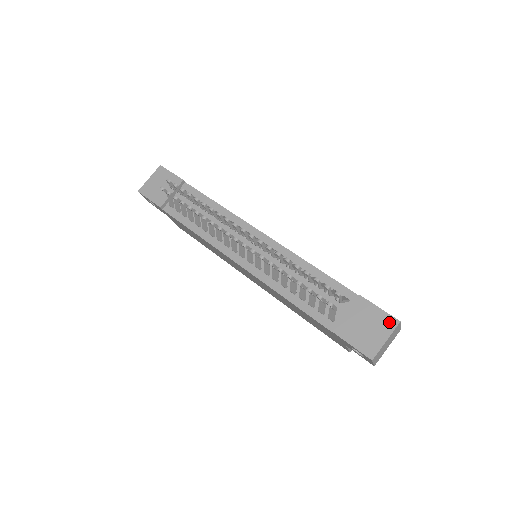
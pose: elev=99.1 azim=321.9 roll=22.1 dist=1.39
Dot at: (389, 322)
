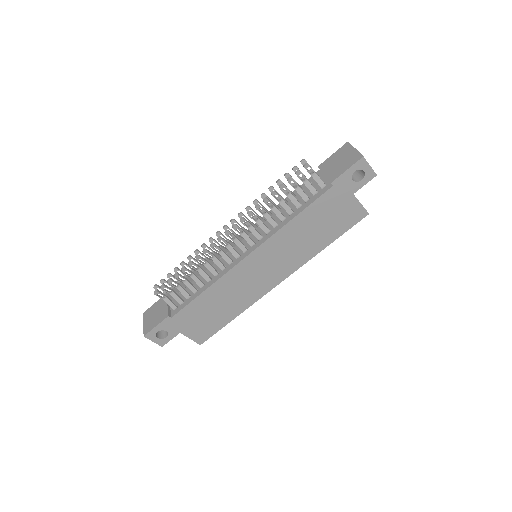
Dot at: (345, 148)
